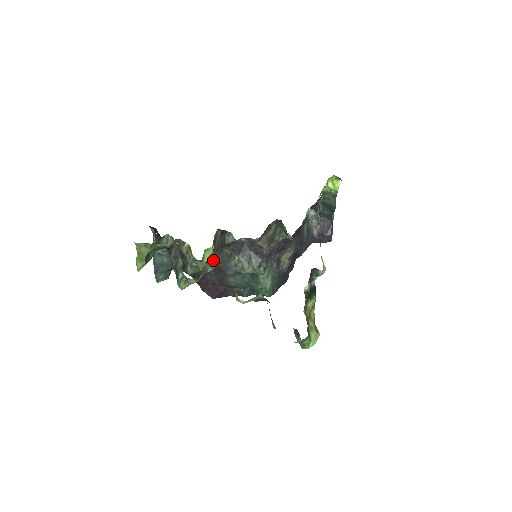
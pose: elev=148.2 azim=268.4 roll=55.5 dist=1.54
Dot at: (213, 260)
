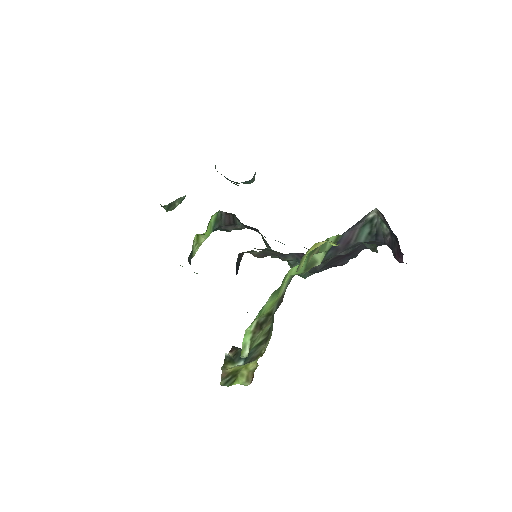
Dot at: (227, 230)
